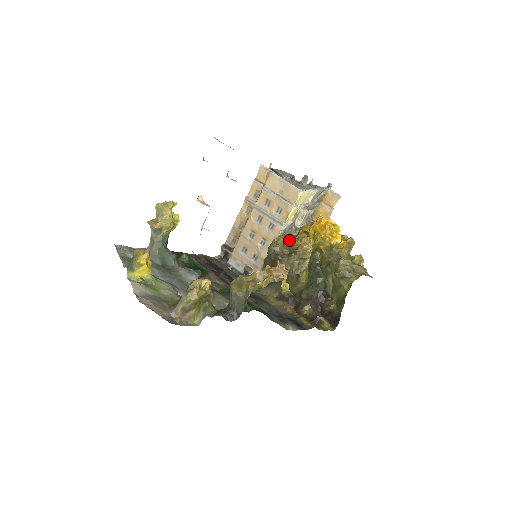
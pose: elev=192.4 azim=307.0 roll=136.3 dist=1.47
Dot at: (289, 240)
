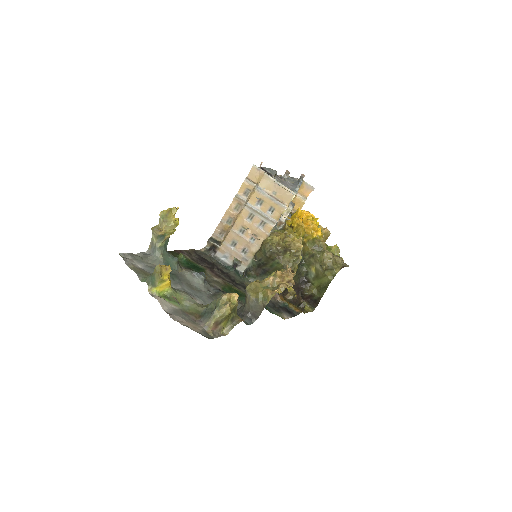
Dot at: (281, 237)
